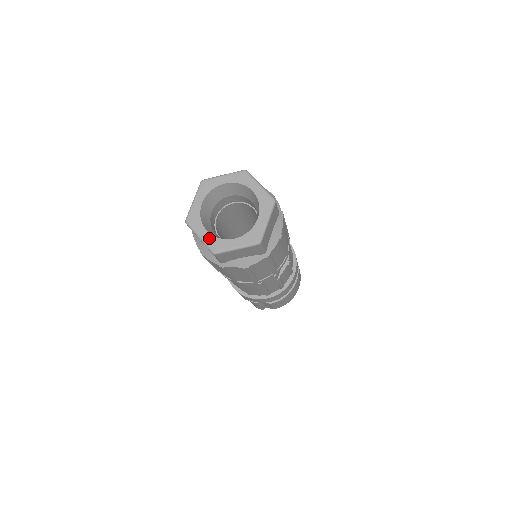
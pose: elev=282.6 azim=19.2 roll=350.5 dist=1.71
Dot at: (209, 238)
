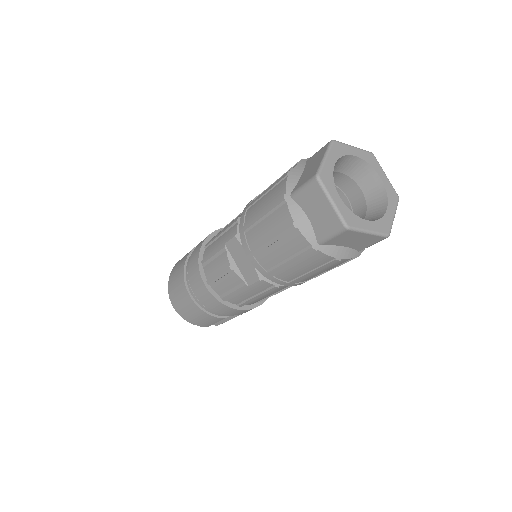
Dot at: (376, 225)
